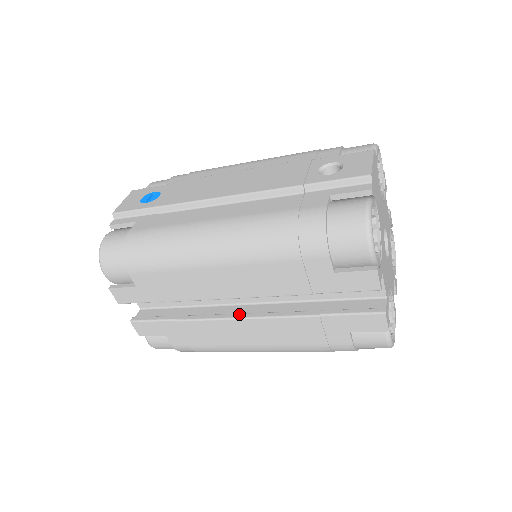
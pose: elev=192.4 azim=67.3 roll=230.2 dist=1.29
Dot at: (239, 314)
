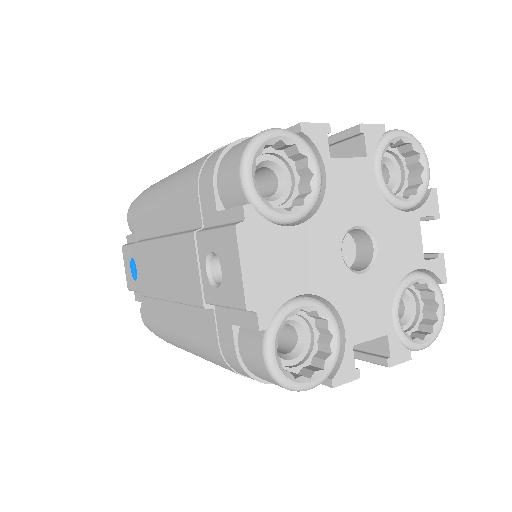
Dot at: occluded
